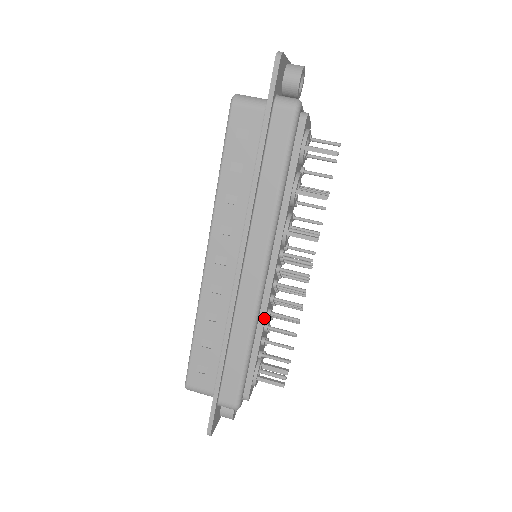
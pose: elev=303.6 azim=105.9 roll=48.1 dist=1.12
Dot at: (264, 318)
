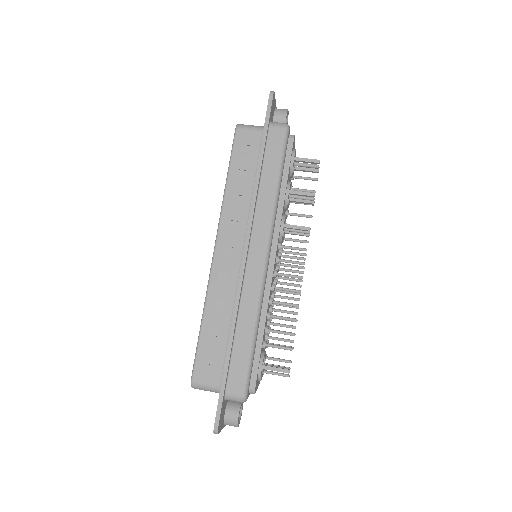
Dot at: (267, 302)
